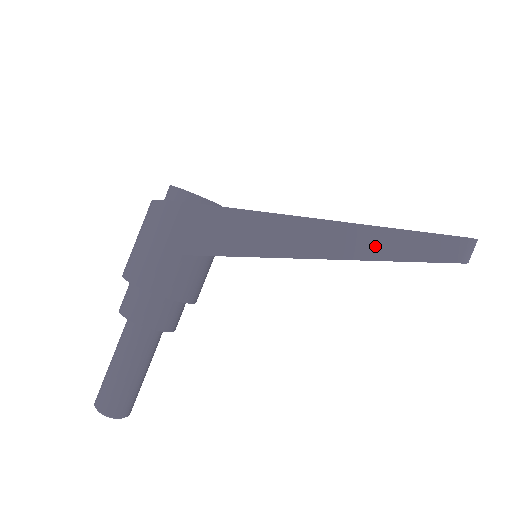
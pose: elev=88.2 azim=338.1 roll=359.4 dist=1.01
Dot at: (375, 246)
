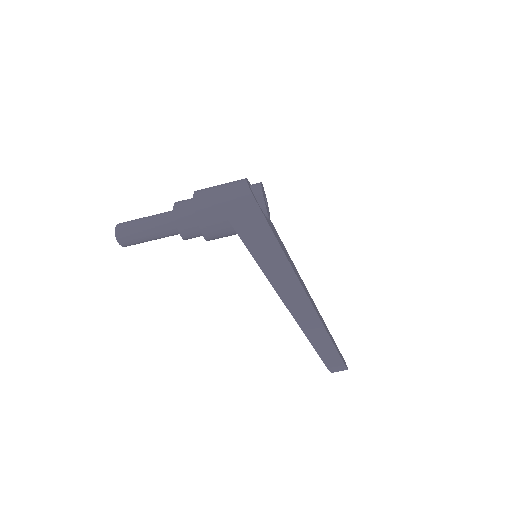
Dot at: (304, 317)
